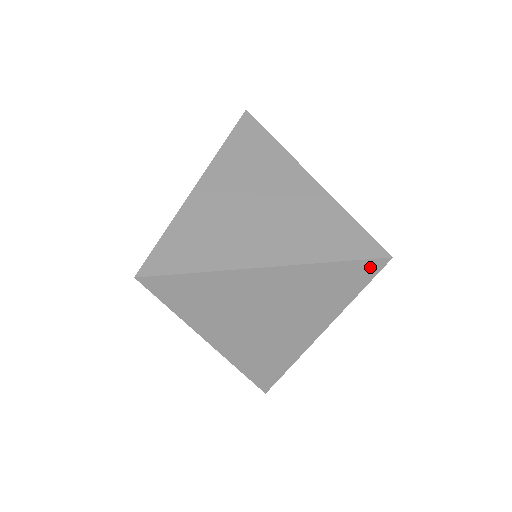
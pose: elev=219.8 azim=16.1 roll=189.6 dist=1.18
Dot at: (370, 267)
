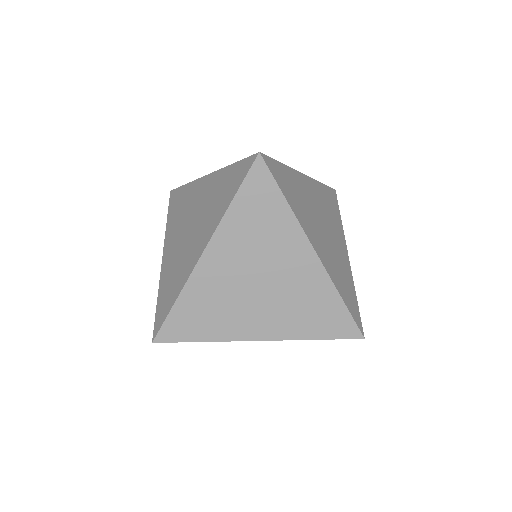
Dot at: (349, 329)
